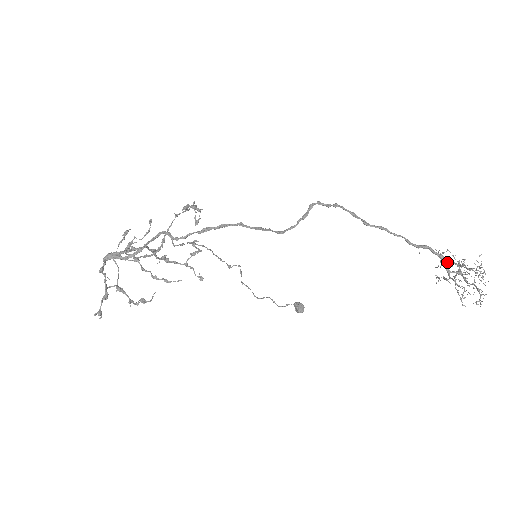
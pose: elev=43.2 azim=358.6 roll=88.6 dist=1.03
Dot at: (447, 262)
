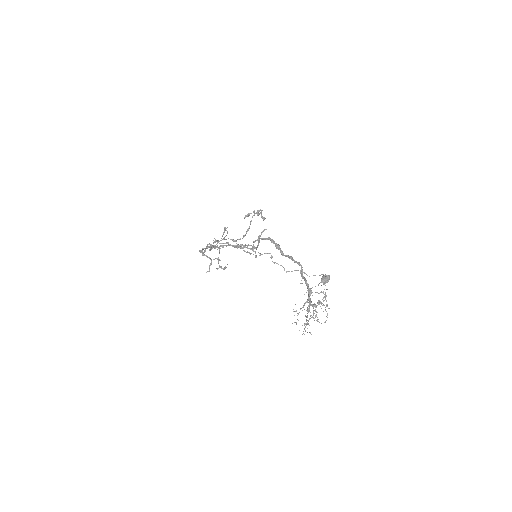
Dot at: (309, 295)
